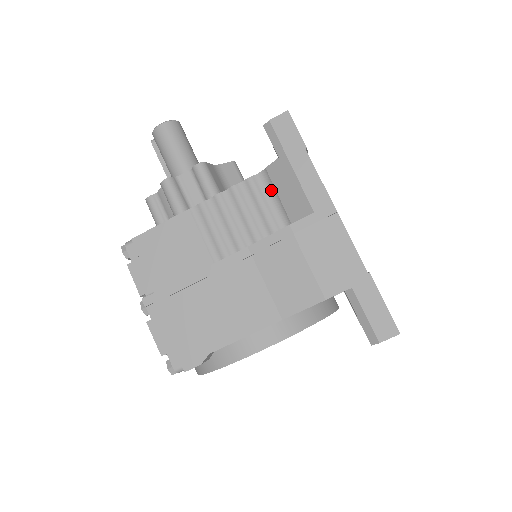
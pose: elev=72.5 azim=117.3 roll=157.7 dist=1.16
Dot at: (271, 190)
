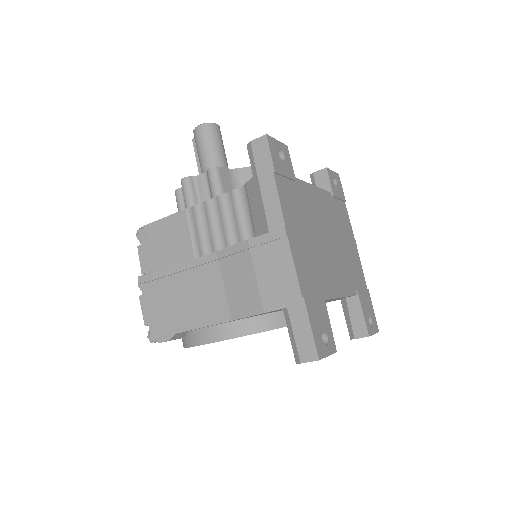
Dot at: (247, 204)
